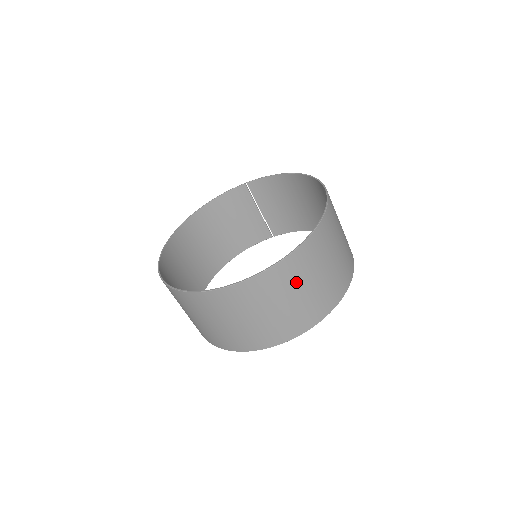
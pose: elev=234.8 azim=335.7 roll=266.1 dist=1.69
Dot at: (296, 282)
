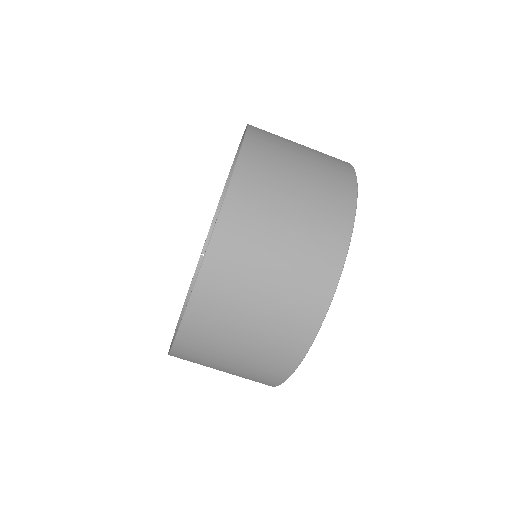
Dot at: (281, 163)
